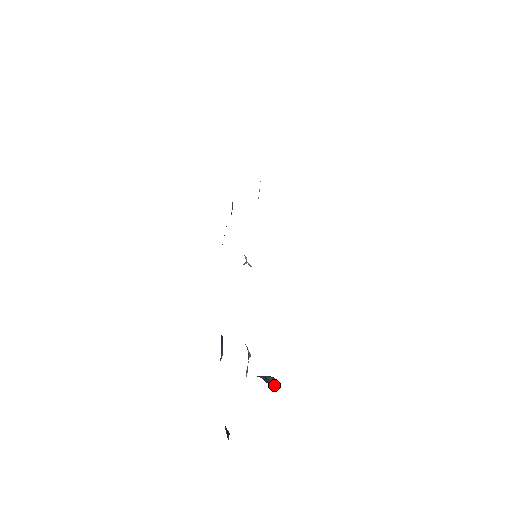
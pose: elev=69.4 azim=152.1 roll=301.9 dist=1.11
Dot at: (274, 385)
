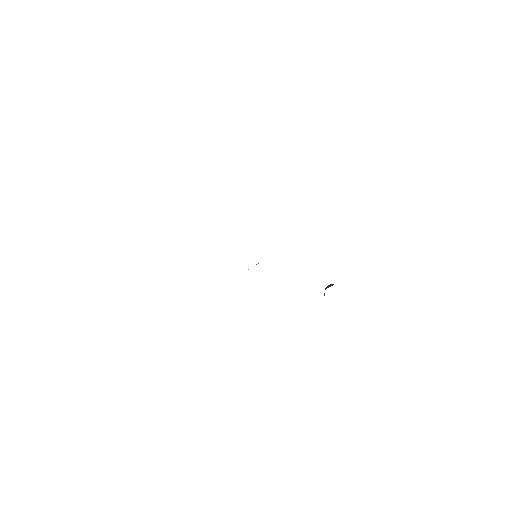
Dot at: occluded
